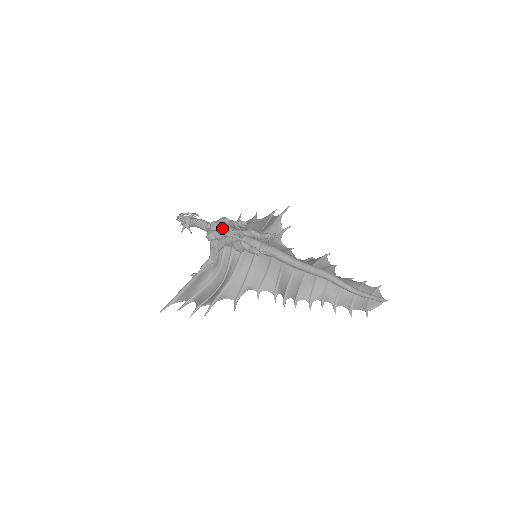
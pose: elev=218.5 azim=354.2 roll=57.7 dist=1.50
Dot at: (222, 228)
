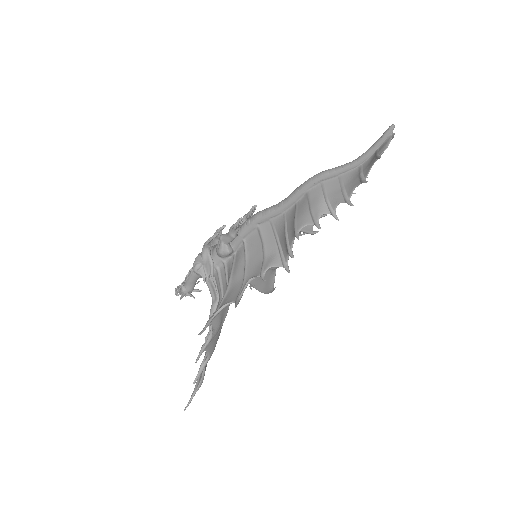
Dot at: occluded
